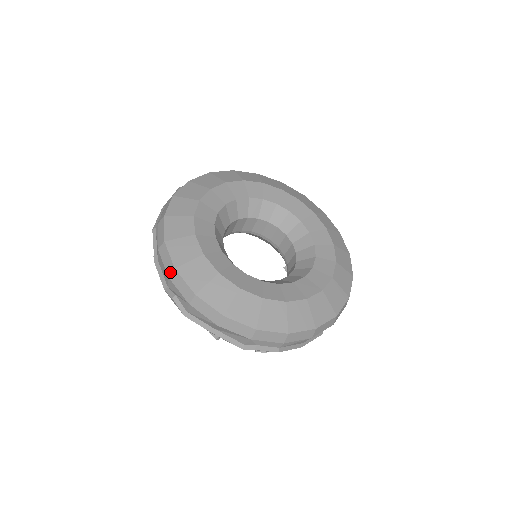
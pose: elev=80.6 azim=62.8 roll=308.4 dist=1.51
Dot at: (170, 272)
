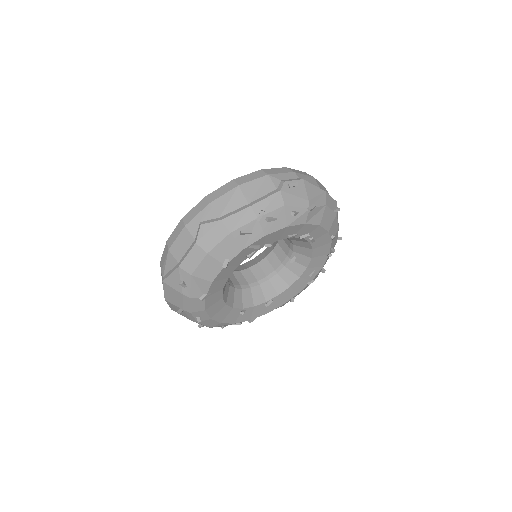
Dot at: (182, 224)
